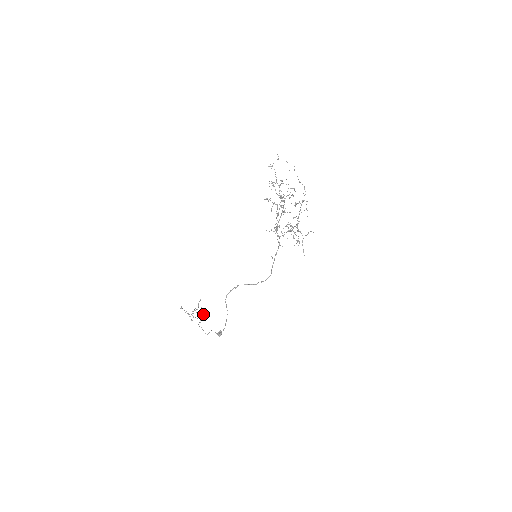
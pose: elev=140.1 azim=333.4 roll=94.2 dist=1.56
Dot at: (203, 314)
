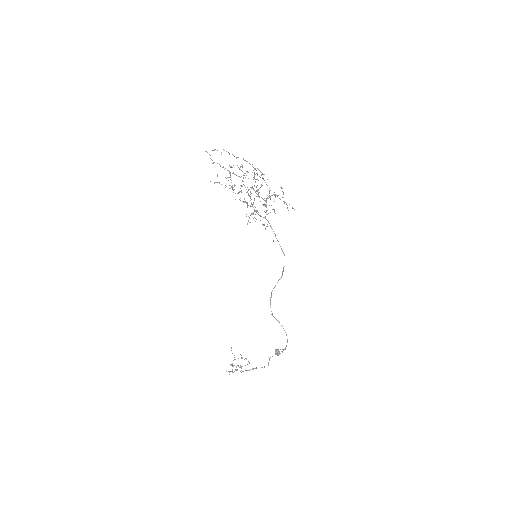
Dot at: (242, 358)
